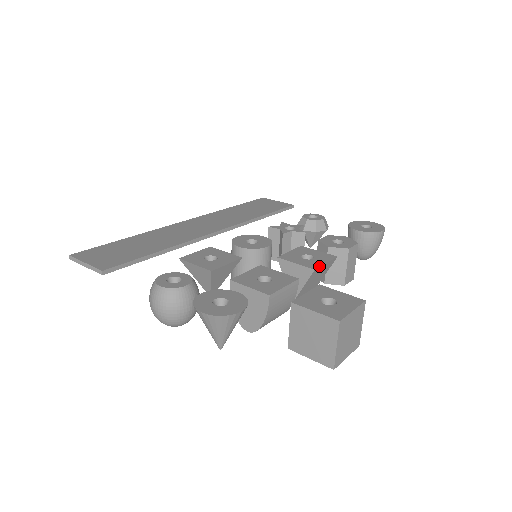
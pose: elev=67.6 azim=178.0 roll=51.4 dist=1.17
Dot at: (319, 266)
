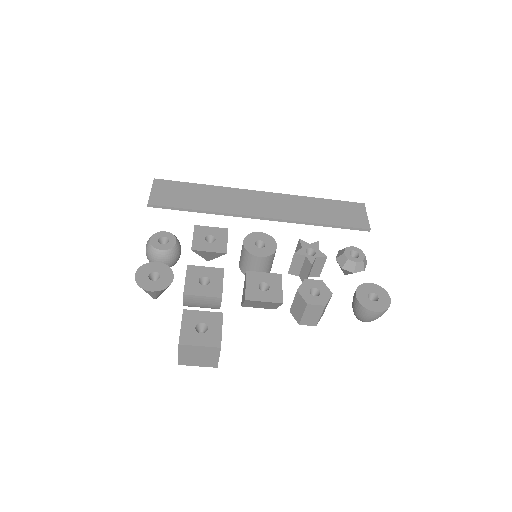
Dot at: (254, 300)
